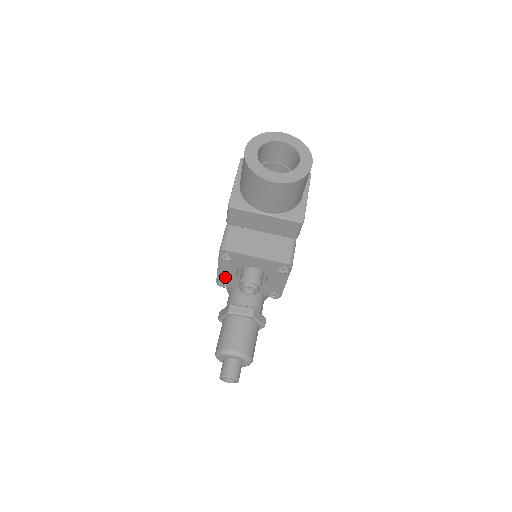
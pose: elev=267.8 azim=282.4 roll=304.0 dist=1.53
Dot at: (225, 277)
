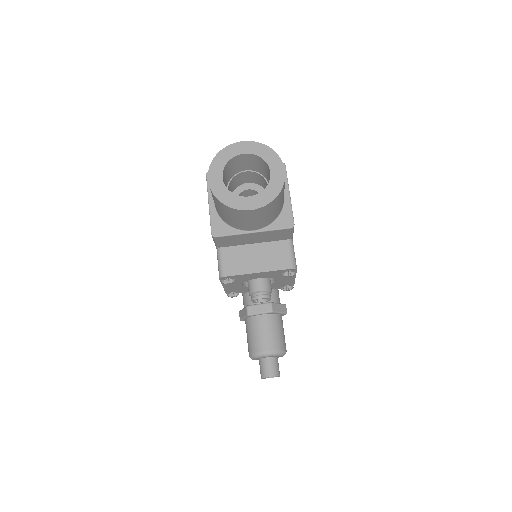
Dot at: (233, 289)
